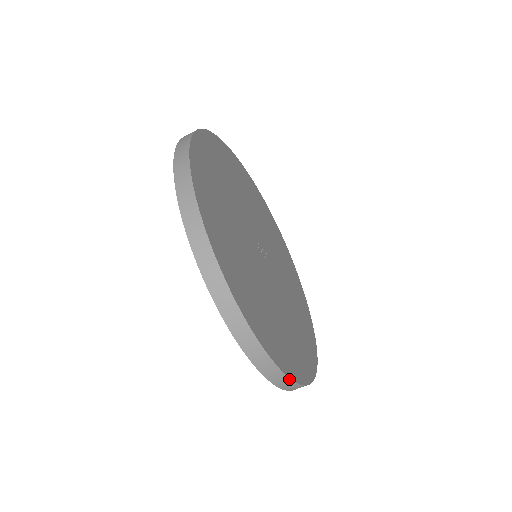
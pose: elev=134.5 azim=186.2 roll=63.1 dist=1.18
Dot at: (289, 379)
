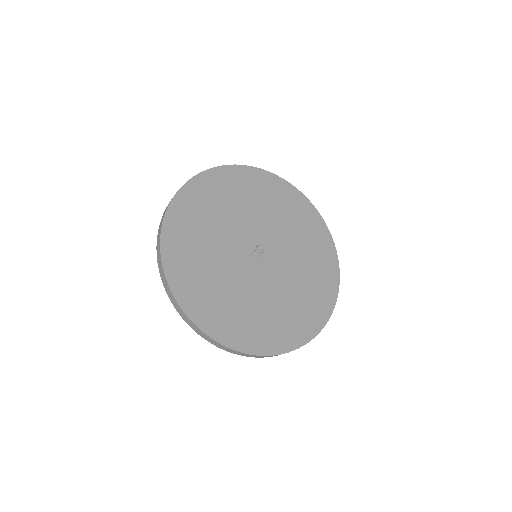
Dot at: occluded
